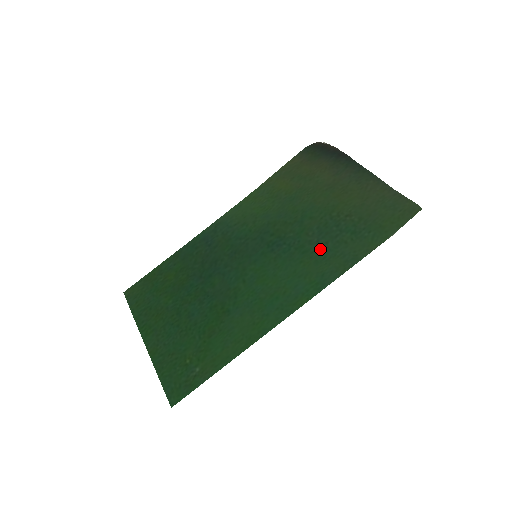
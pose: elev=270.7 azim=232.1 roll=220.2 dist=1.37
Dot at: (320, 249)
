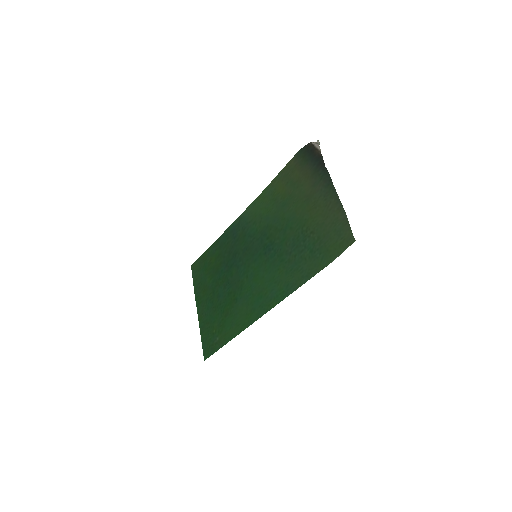
Dot at: (290, 261)
